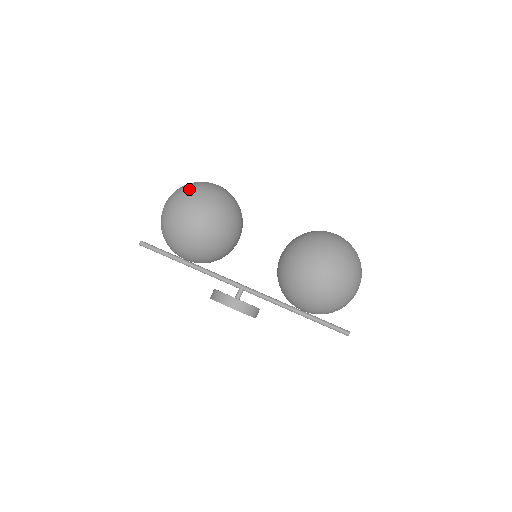
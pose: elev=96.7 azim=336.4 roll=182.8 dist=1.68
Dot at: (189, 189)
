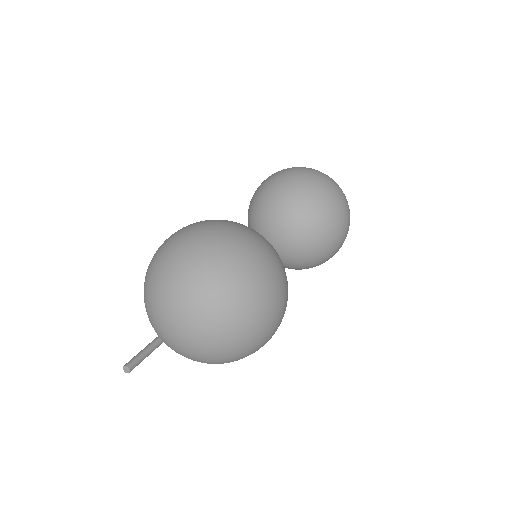
Dot at: (261, 333)
